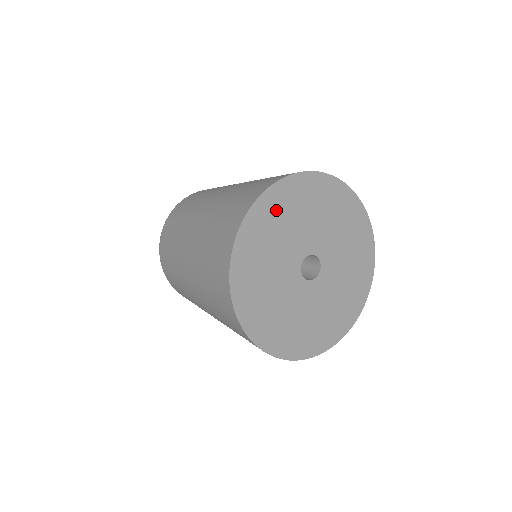
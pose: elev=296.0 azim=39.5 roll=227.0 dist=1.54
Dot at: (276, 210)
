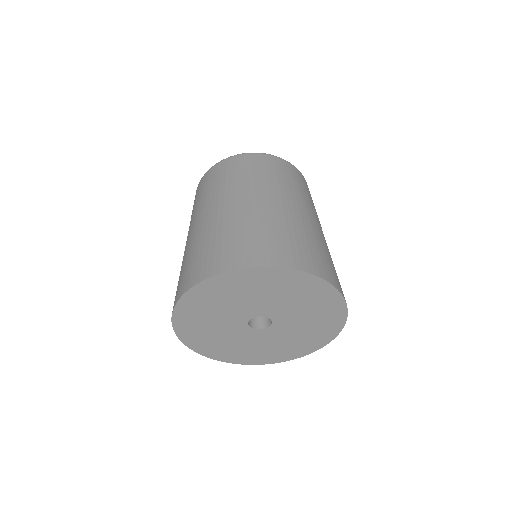
Dot at: (261, 281)
